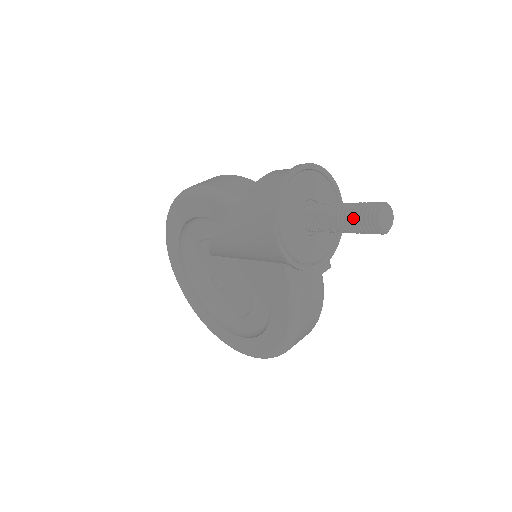
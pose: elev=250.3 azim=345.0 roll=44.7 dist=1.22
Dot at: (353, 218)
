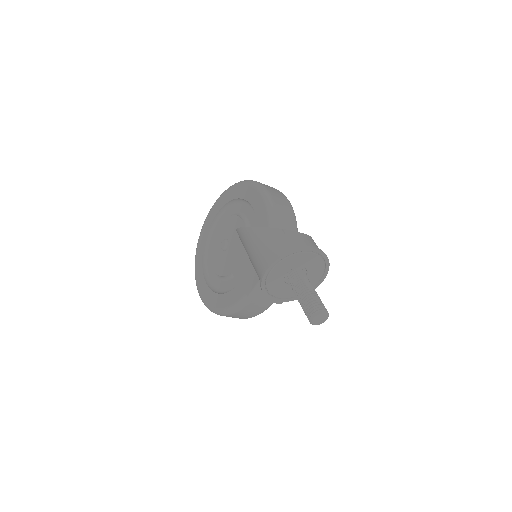
Dot at: (308, 302)
